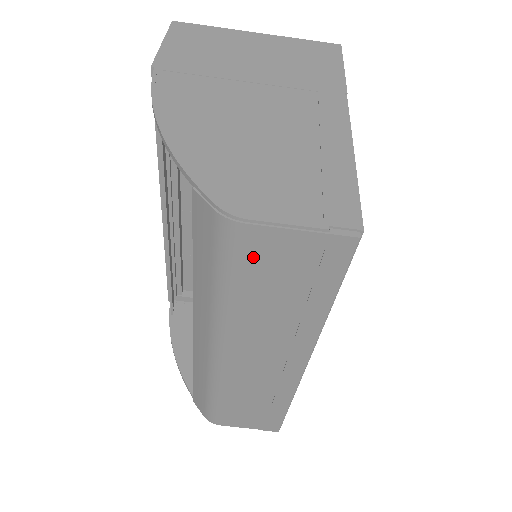
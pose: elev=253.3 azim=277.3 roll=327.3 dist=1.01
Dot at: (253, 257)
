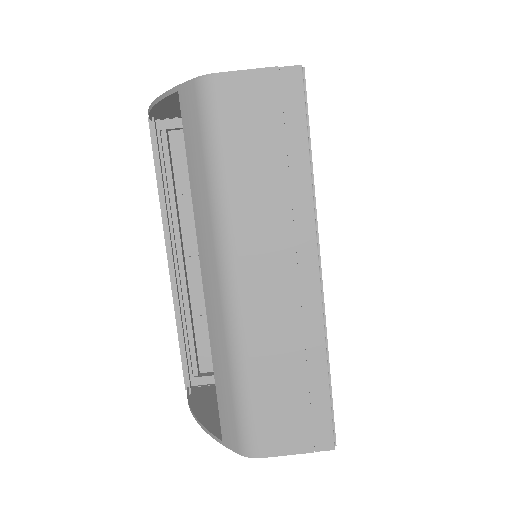
Dot at: (230, 112)
